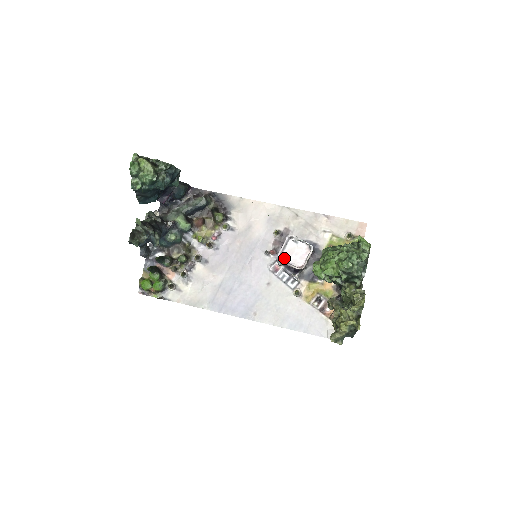
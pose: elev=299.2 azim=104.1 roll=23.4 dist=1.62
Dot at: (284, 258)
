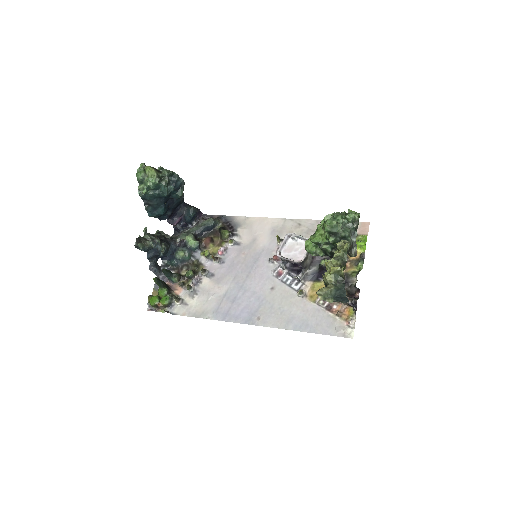
Dot at: (284, 255)
